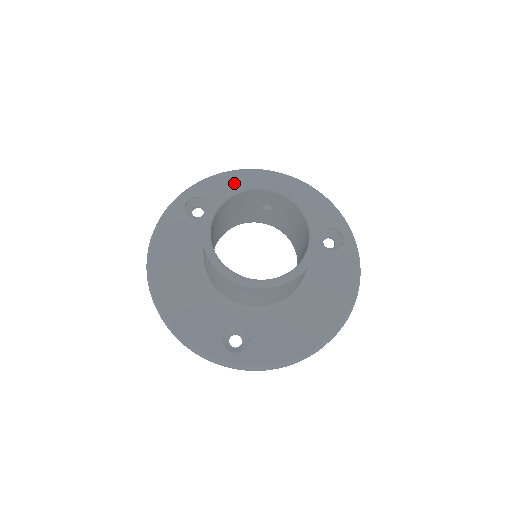
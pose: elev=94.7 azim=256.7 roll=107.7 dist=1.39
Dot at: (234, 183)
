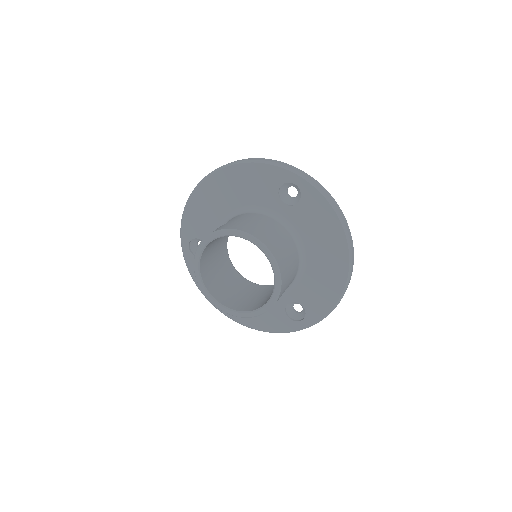
Dot at: (197, 210)
